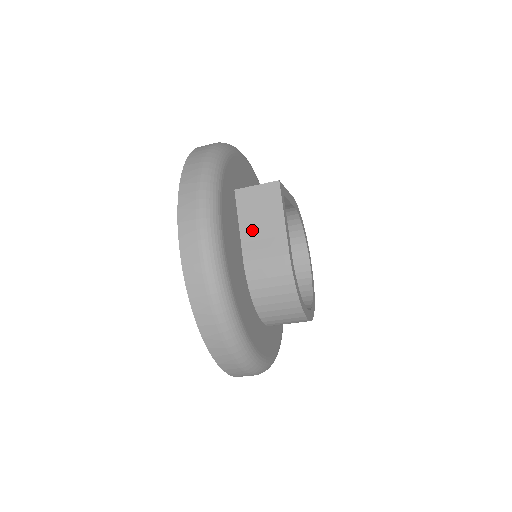
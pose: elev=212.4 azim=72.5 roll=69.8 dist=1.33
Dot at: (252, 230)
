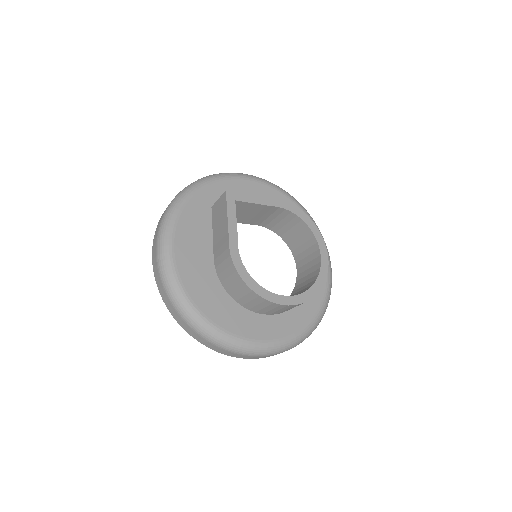
Dot at: (217, 235)
